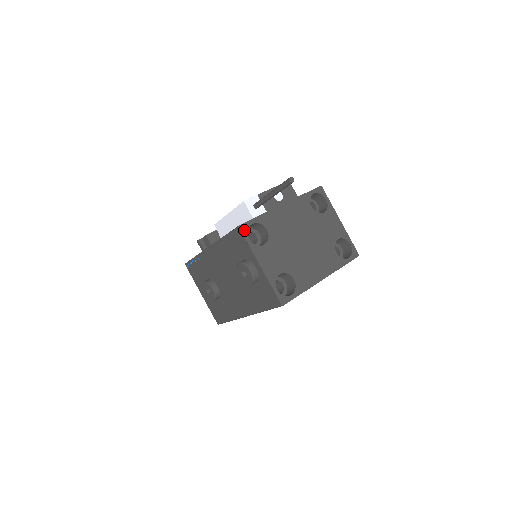
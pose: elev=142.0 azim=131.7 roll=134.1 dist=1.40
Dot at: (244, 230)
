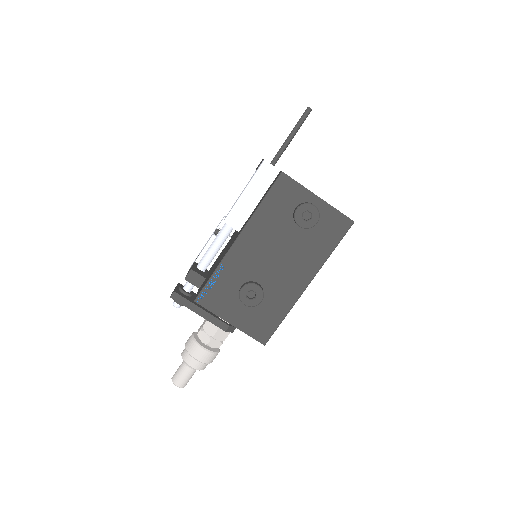
Dot at: (287, 175)
